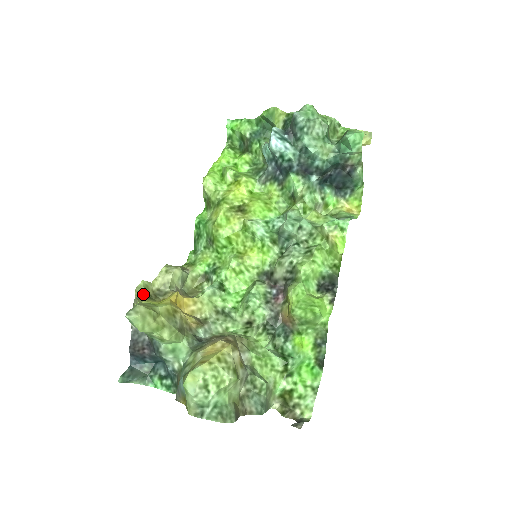
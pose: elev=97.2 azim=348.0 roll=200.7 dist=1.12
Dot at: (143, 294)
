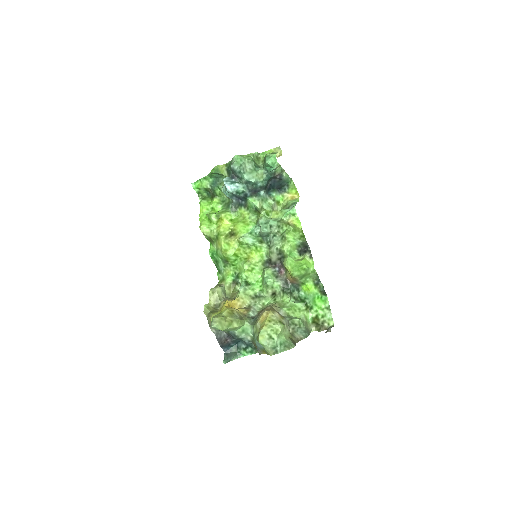
Dot at: (209, 312)
